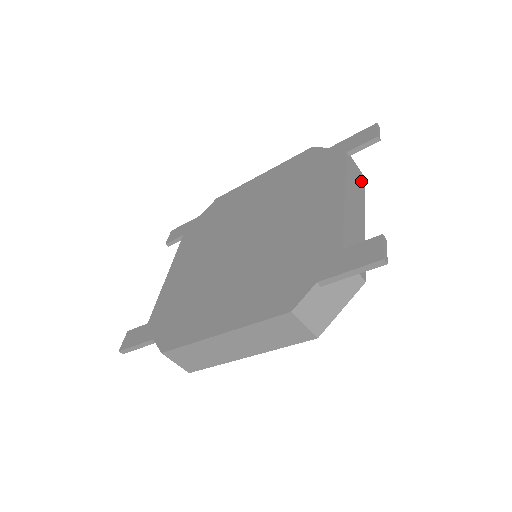
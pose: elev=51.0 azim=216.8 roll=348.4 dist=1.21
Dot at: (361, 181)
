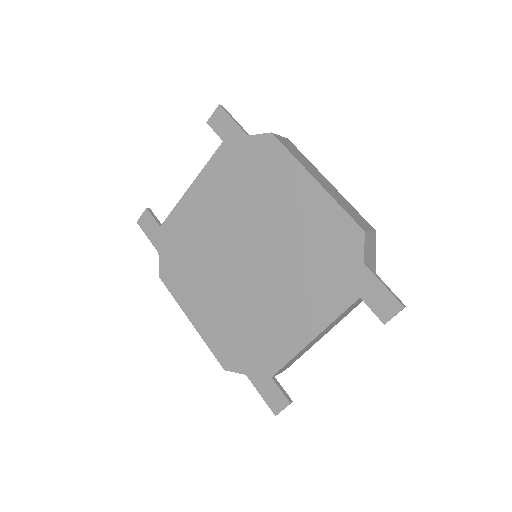
Dot at: (362, 300)
